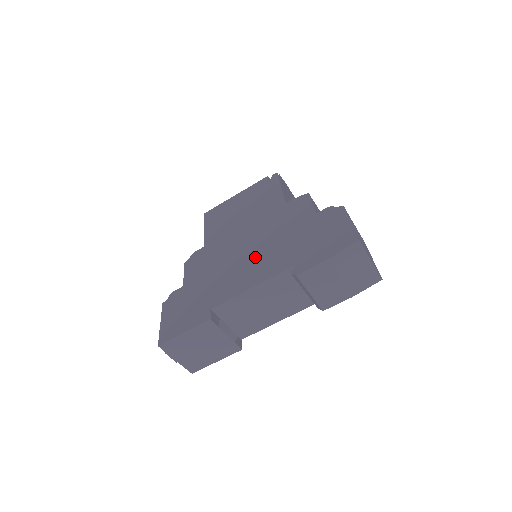
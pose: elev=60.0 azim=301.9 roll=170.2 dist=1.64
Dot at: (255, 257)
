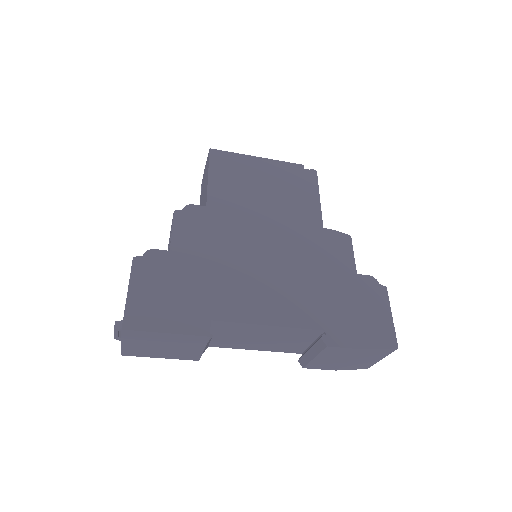
Dot at: (279, 281)
